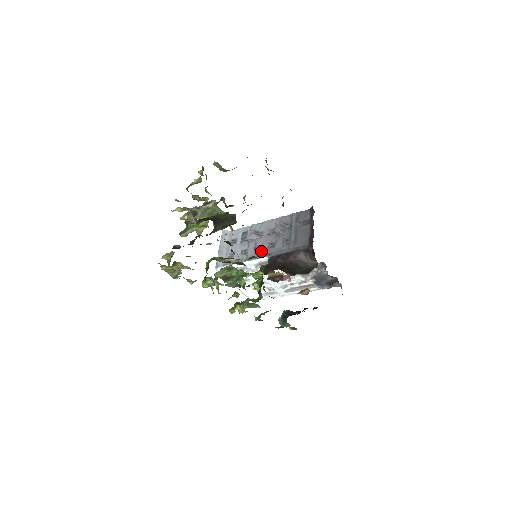
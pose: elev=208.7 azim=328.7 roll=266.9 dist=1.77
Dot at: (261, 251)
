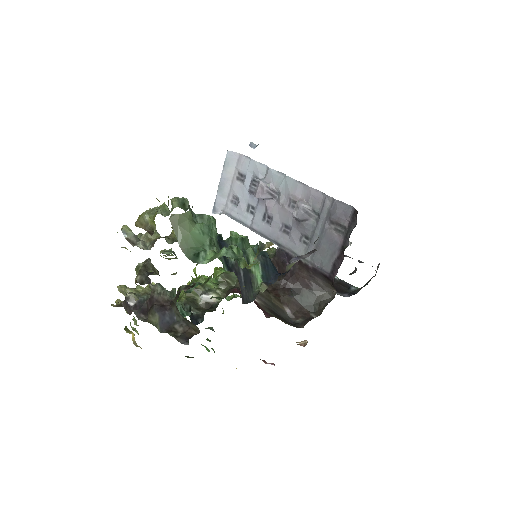
Dot at: (270, 228)
